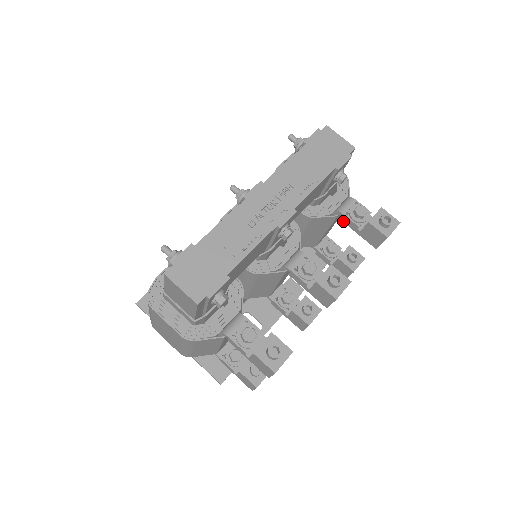
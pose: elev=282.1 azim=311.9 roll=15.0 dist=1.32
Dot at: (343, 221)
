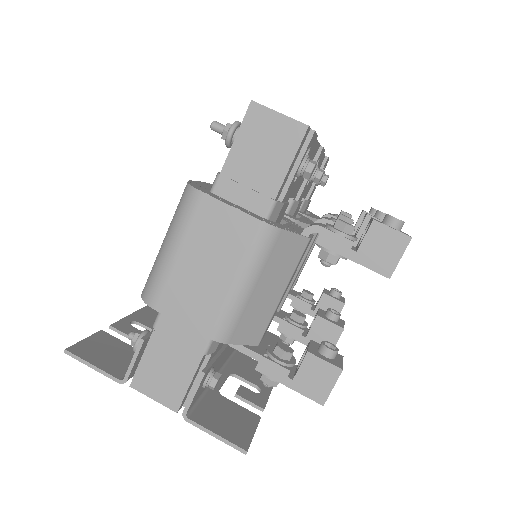
Dot at: occluded
